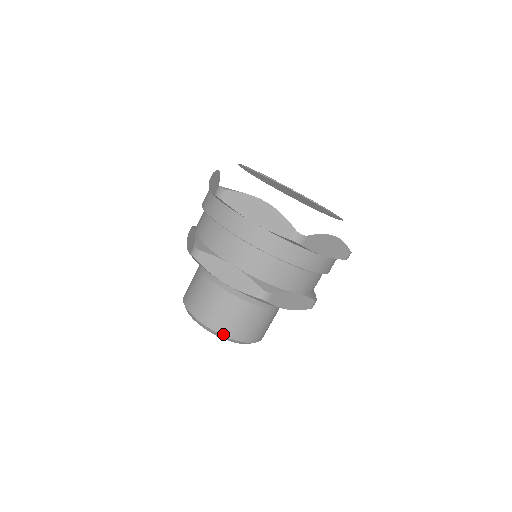
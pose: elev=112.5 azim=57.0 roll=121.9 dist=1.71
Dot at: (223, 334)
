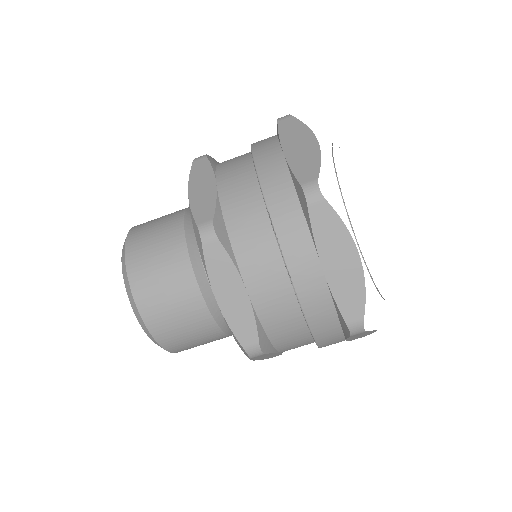
Dot at: (128, 266)
